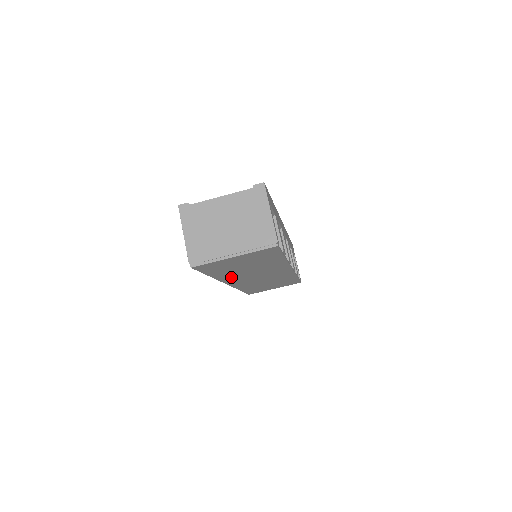
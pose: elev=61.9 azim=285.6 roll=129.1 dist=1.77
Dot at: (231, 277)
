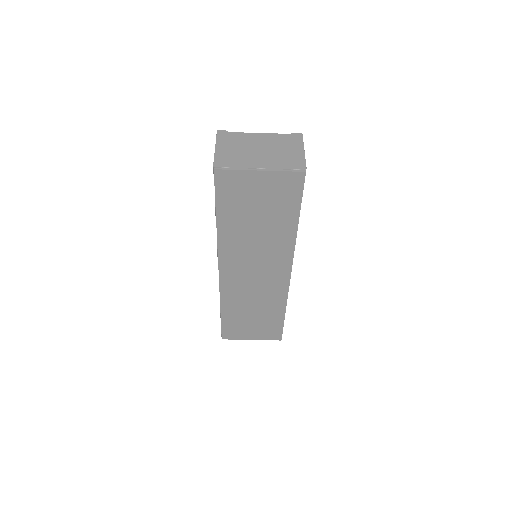
Dot at: (232, 246)
